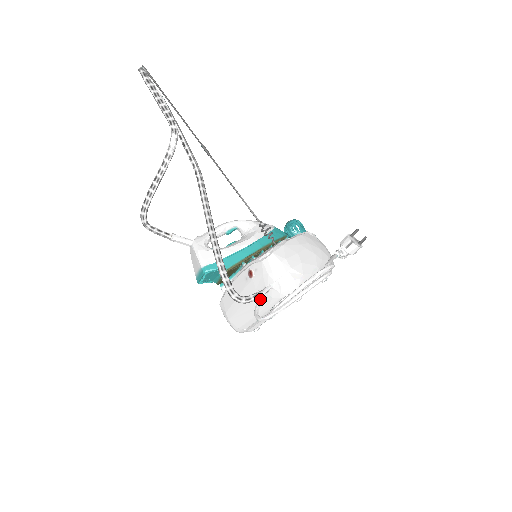
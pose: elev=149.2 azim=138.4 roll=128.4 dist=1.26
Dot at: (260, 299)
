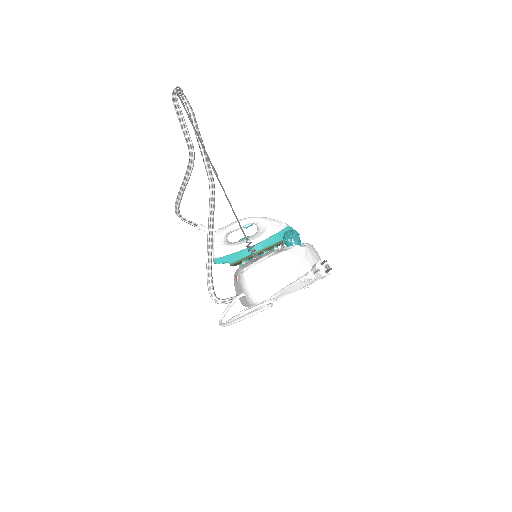
Dot at: (230, 305)
